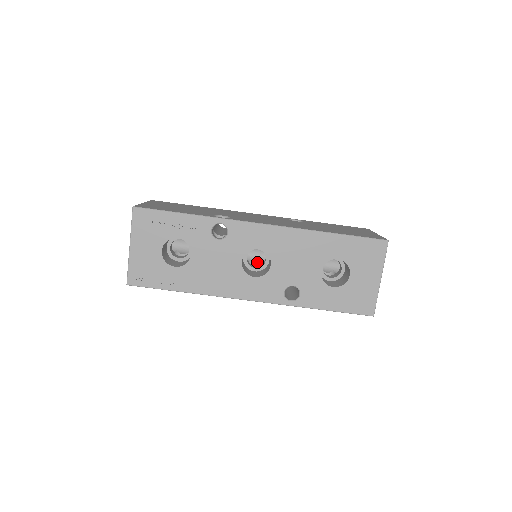
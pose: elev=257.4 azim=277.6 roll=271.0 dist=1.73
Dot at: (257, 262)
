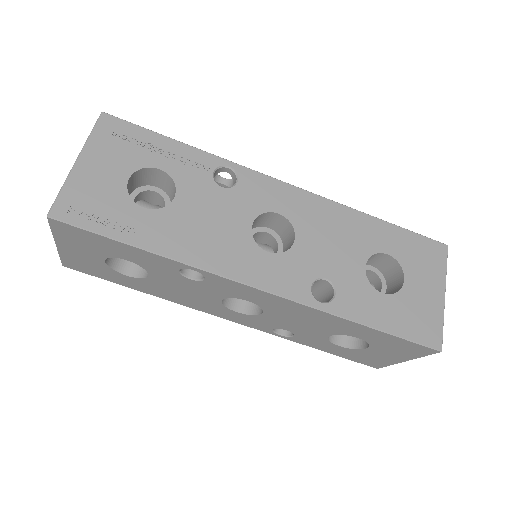
Dot at: occluded
